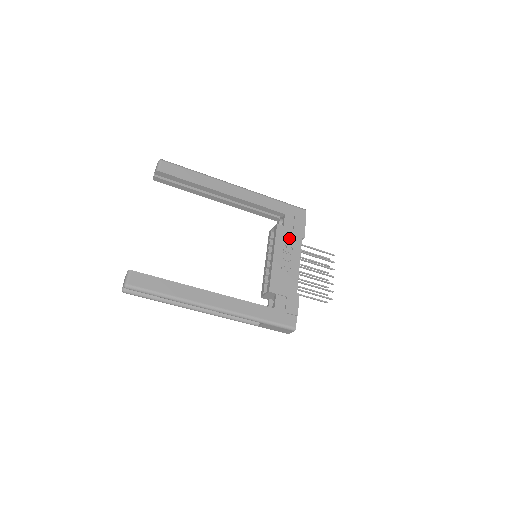
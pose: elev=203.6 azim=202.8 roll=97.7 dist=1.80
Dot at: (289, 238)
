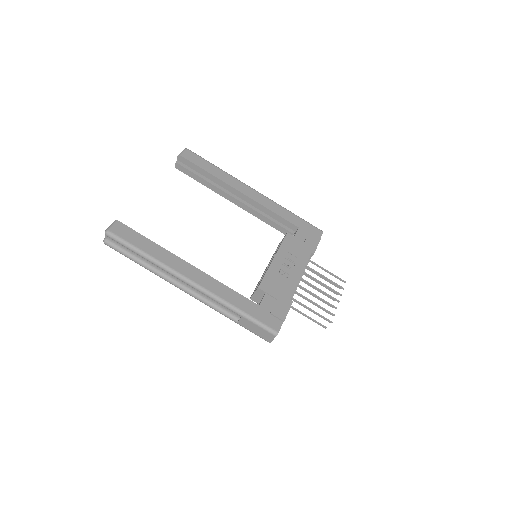
Dot at: (297, 248)
